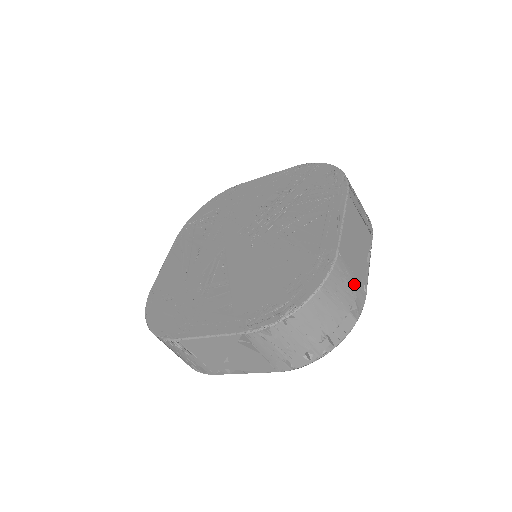
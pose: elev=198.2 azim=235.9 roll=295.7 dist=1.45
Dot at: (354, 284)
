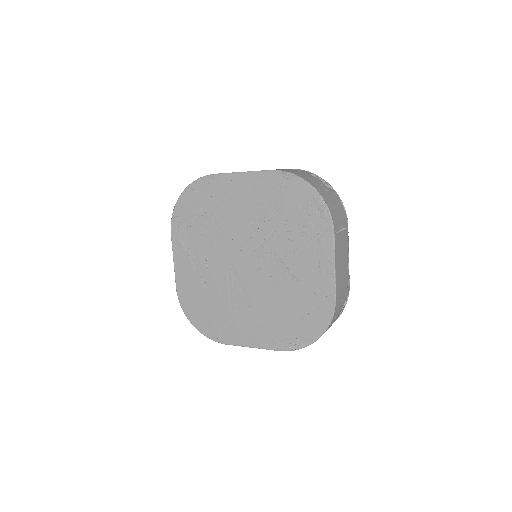
Dot at: (344, 295)
